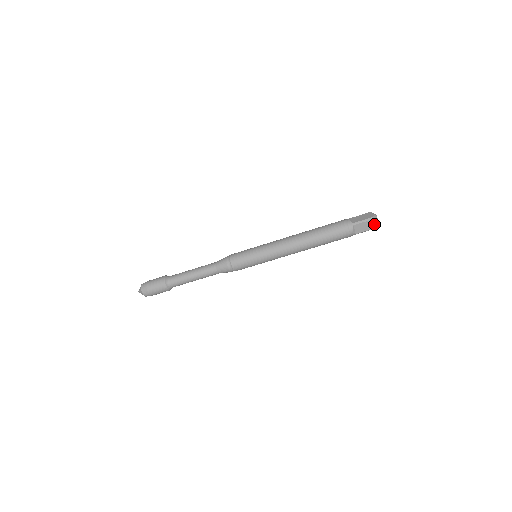
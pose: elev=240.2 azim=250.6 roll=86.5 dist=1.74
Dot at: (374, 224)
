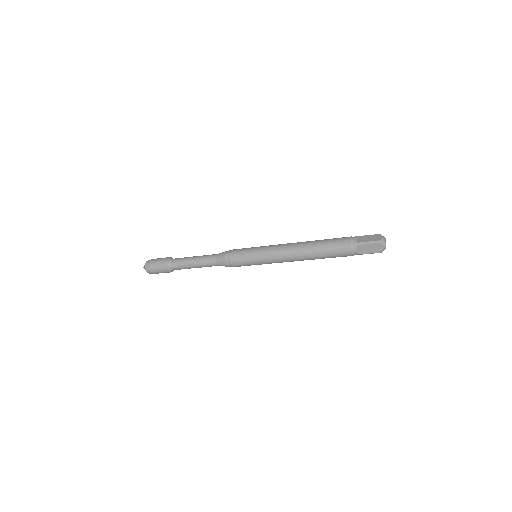
Dot at: occluded
